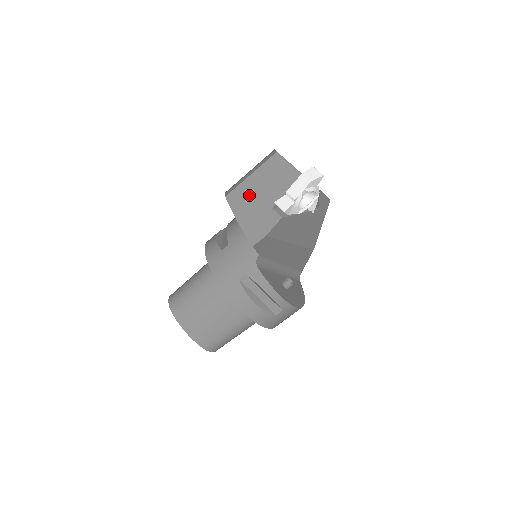
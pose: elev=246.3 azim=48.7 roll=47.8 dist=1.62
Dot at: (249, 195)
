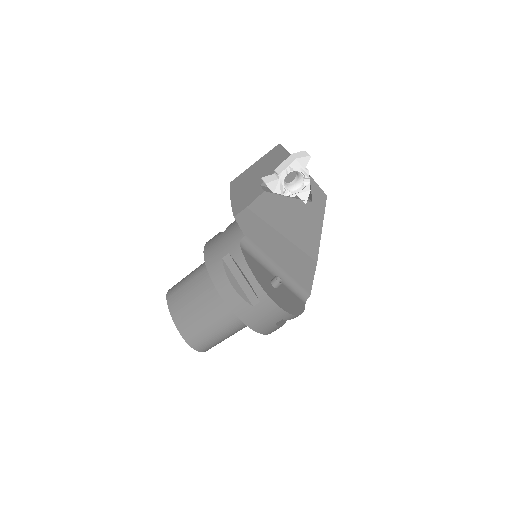
Dot at: (247, 178)
